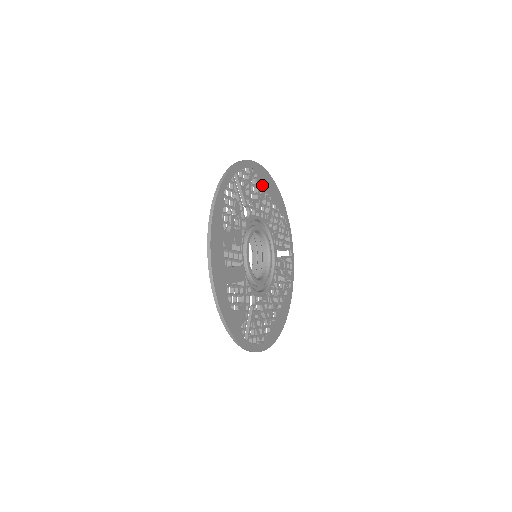
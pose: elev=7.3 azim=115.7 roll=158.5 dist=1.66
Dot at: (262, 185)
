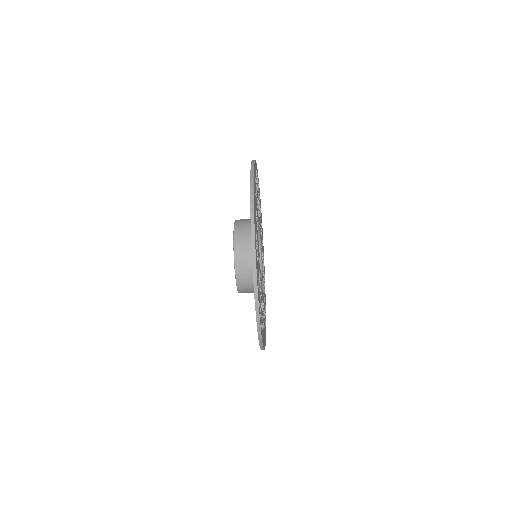
Dot at: occluded
